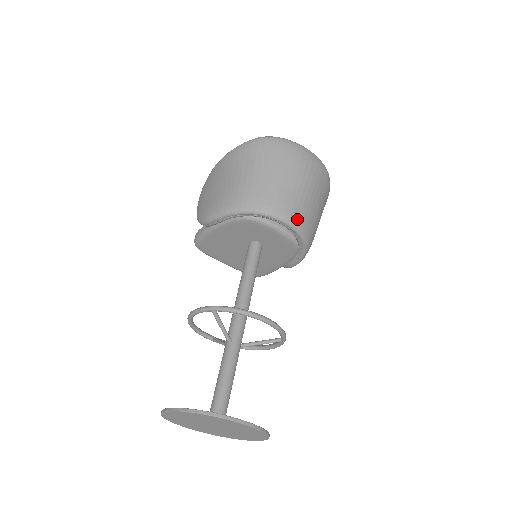
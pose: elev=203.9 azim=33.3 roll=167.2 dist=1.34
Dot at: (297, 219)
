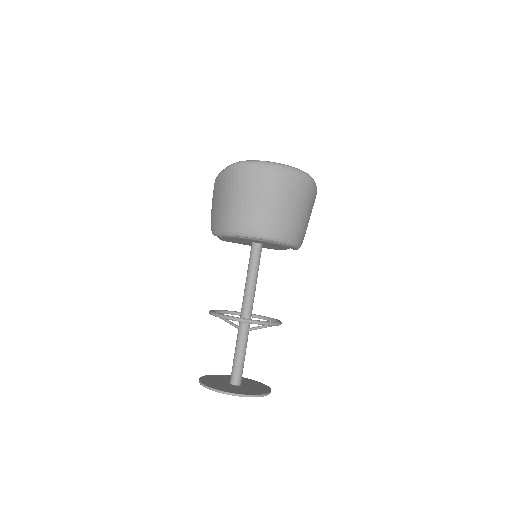
Dot at: (274, 234)
